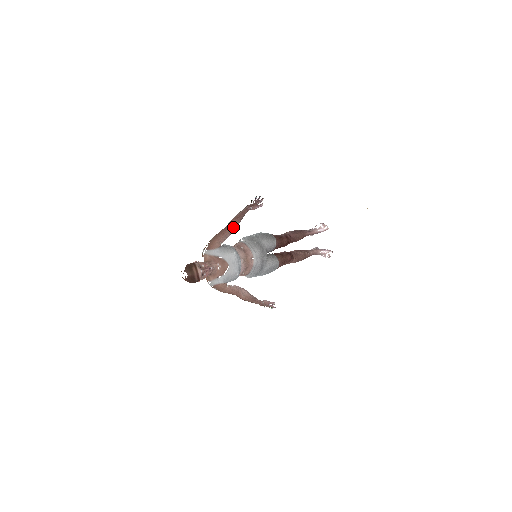
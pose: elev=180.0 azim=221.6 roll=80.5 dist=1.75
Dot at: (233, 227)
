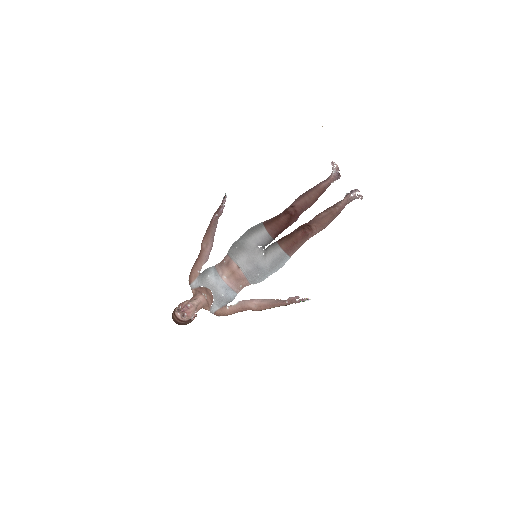
Dot at: (205, 247)
